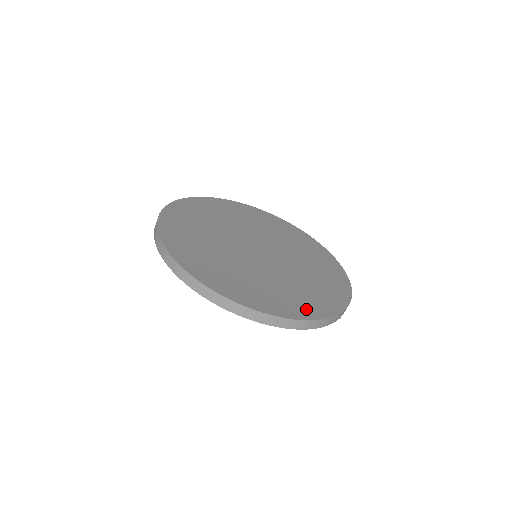
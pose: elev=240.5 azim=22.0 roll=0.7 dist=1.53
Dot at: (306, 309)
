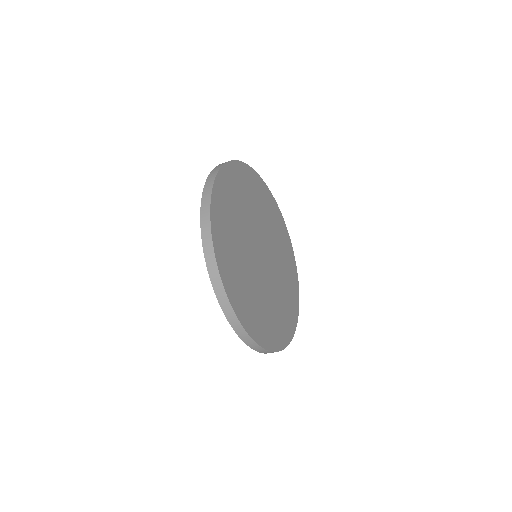
Dot at: (278, 338)
